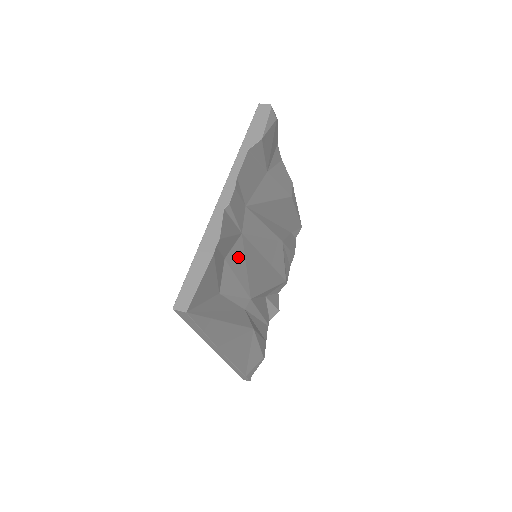
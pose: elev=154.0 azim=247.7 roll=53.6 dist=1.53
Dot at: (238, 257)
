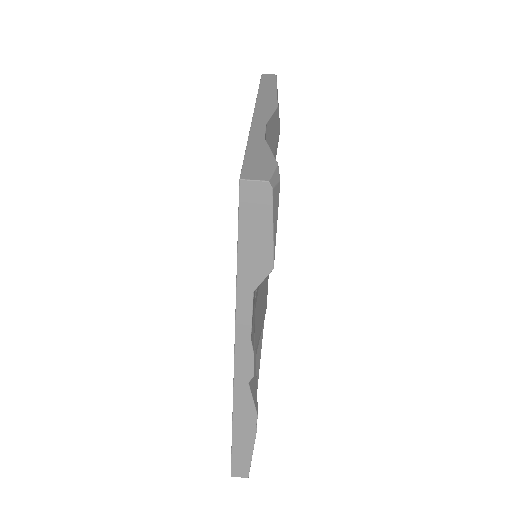
Dot at: (256, 332)
